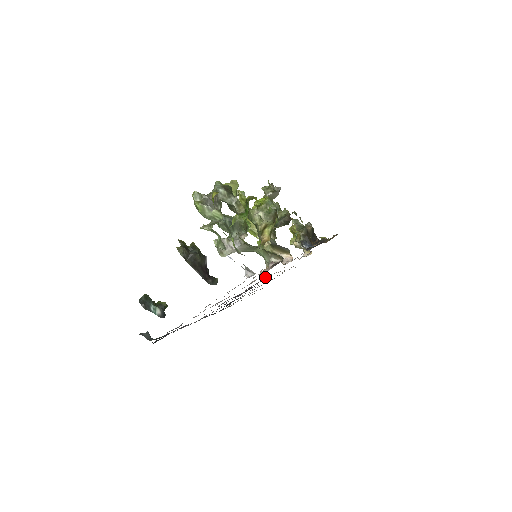
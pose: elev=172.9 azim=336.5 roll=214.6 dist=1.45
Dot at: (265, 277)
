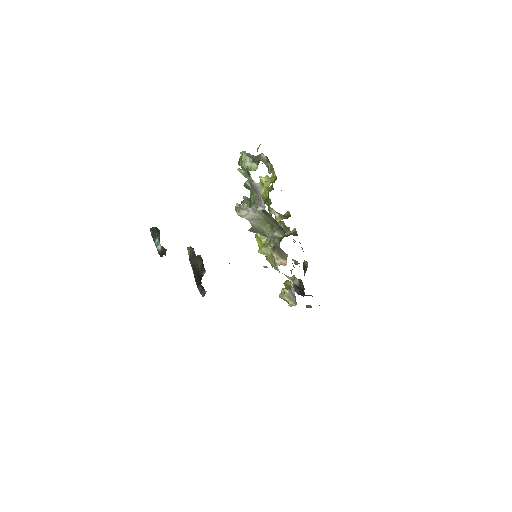
Dot at: occluded
